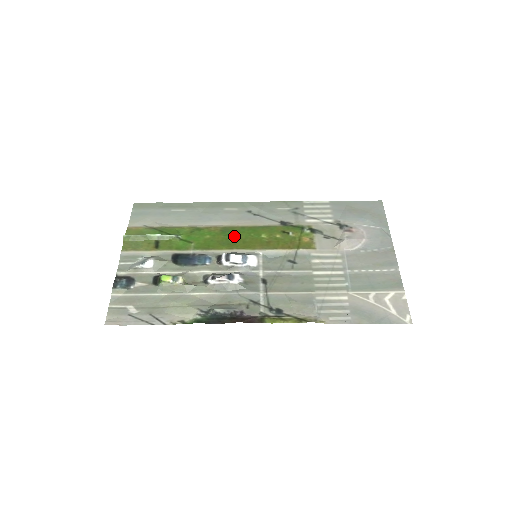
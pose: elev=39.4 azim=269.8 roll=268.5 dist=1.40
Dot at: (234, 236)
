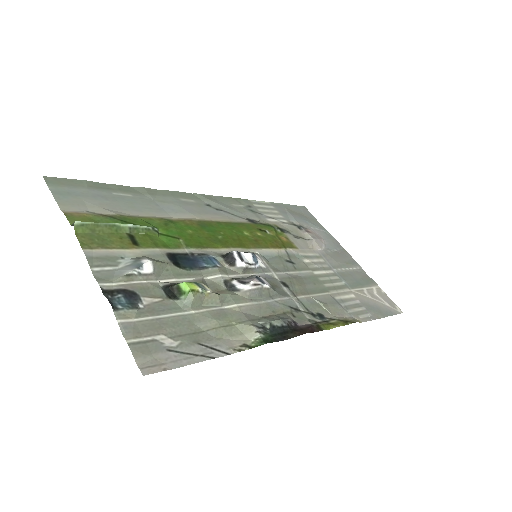
Dot at: (218, 232)
